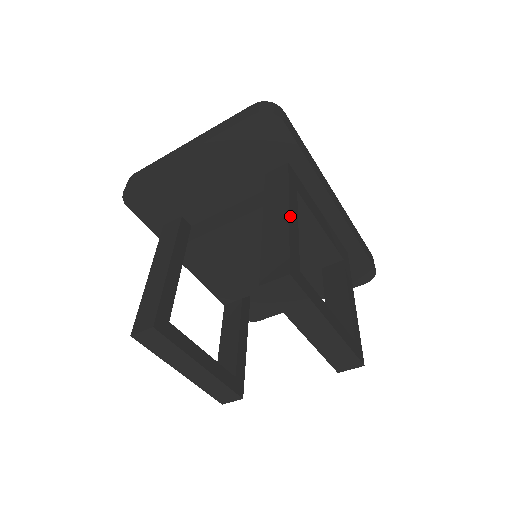
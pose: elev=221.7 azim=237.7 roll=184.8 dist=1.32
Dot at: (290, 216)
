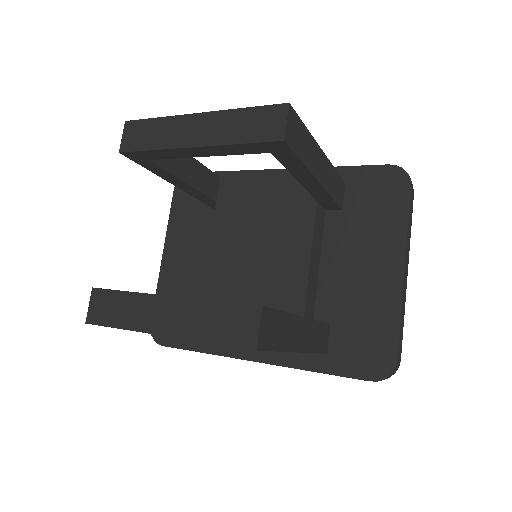
Dot at: occluded
